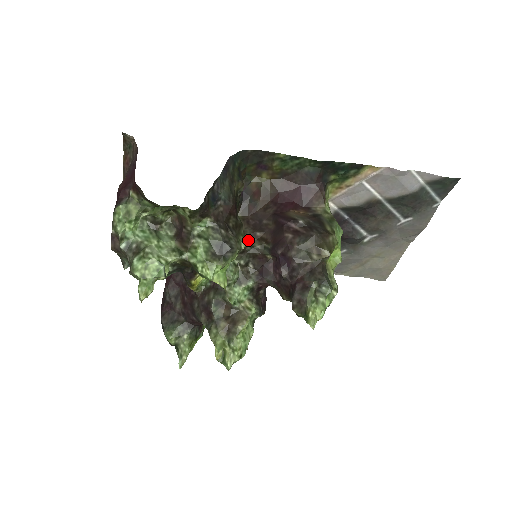
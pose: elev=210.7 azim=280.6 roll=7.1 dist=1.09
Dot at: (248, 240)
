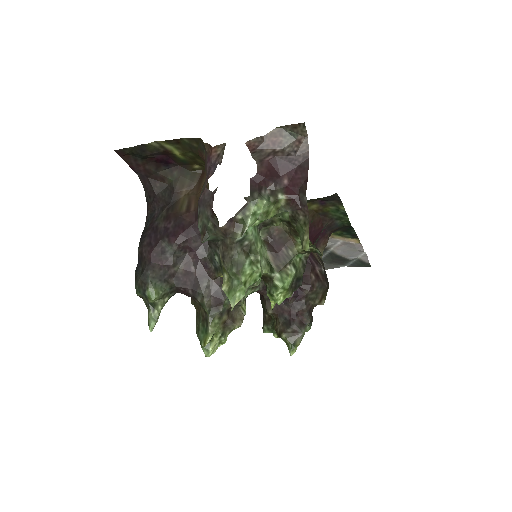
Dot at: occluded
